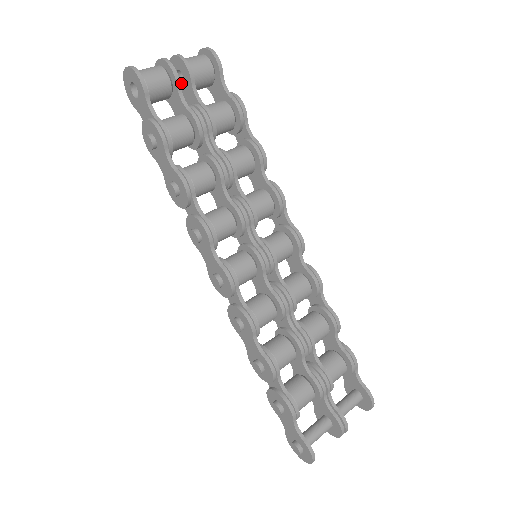
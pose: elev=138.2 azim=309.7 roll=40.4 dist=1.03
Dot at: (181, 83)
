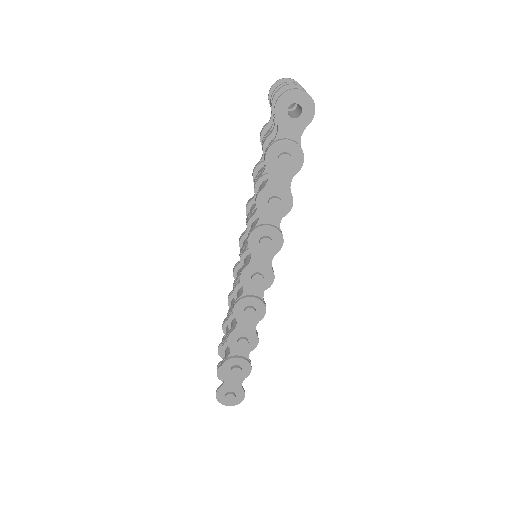
Dot at: occluded
